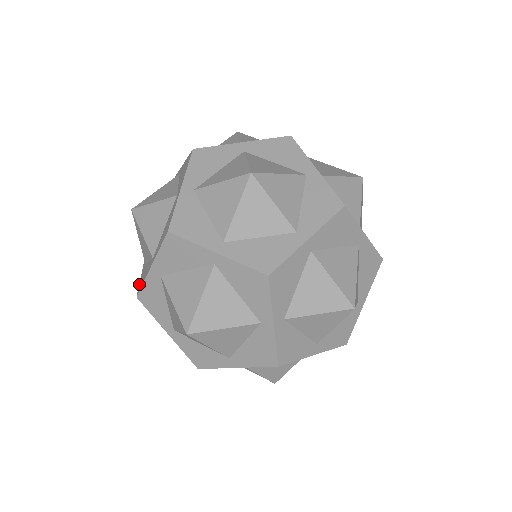
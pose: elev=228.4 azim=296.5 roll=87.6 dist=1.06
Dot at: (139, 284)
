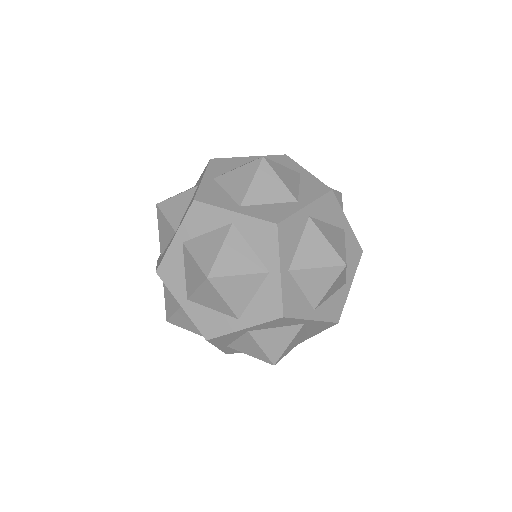
Dot at: (196, 324)
